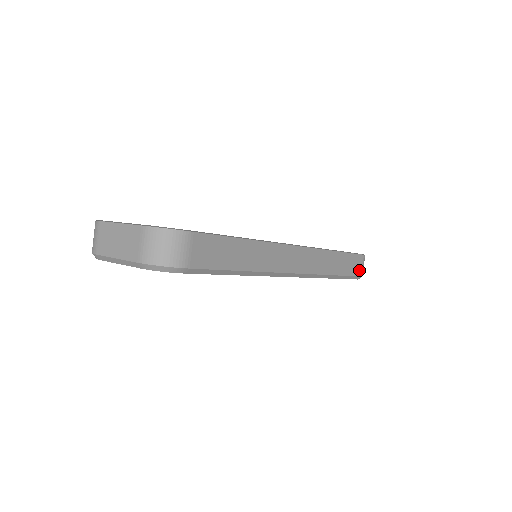
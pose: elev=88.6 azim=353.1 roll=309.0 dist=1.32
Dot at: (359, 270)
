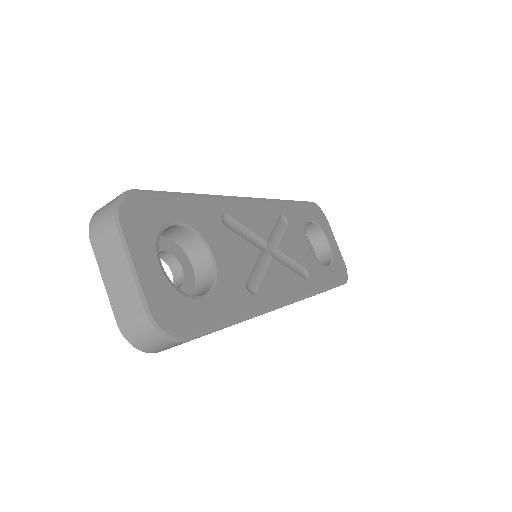
Dot at: occluded
